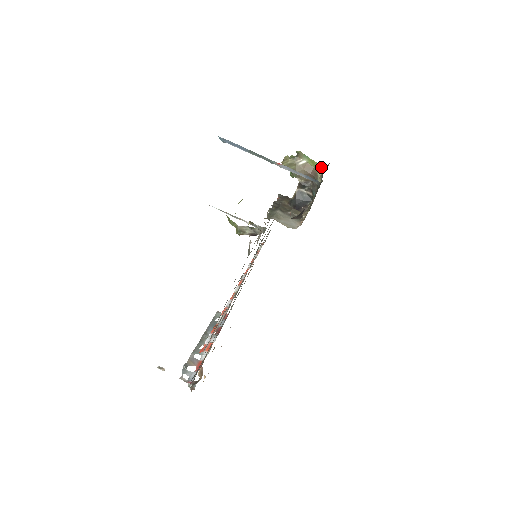
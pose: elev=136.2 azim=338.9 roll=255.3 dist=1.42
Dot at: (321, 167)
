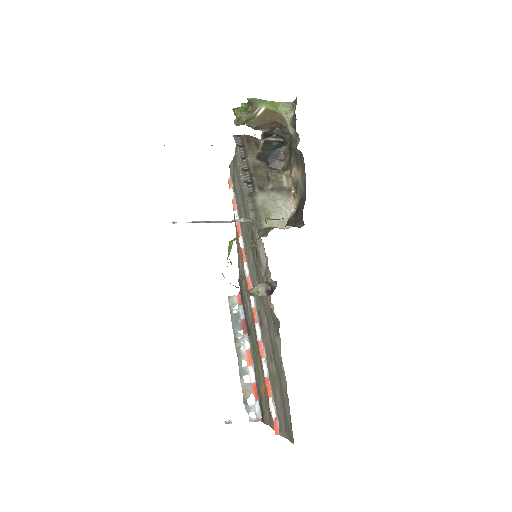
Dot at: (286, 107)
